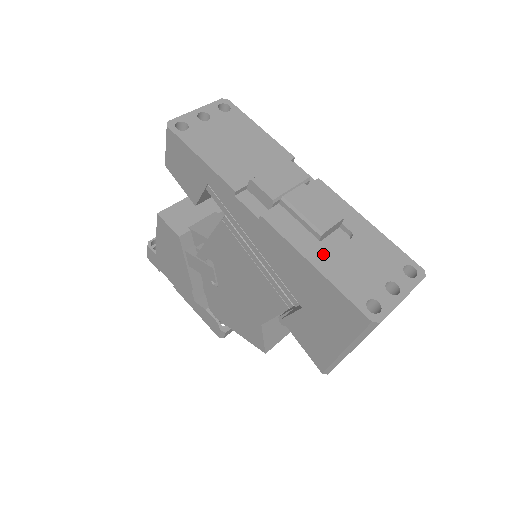
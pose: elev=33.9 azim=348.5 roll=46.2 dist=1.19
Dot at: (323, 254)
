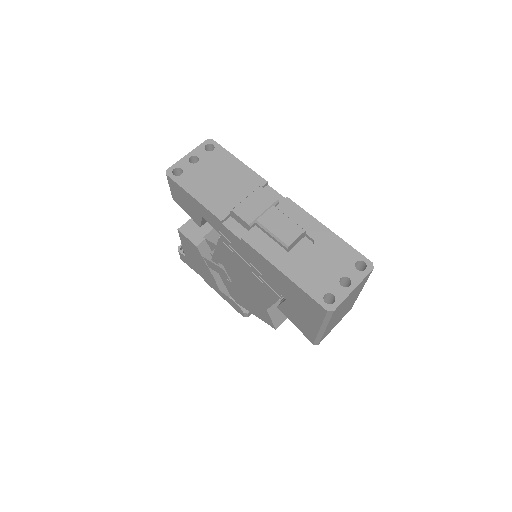
Dot at: (290, 262)
